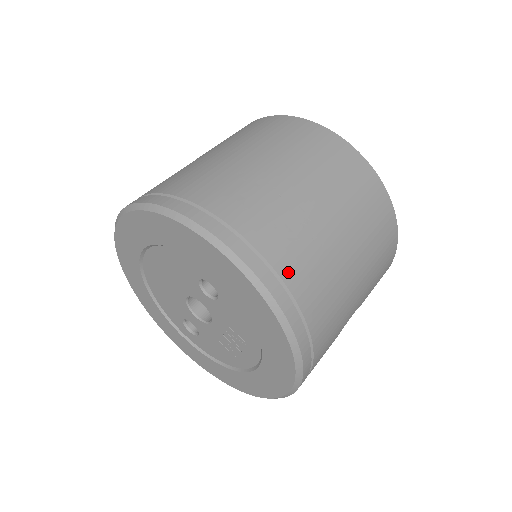
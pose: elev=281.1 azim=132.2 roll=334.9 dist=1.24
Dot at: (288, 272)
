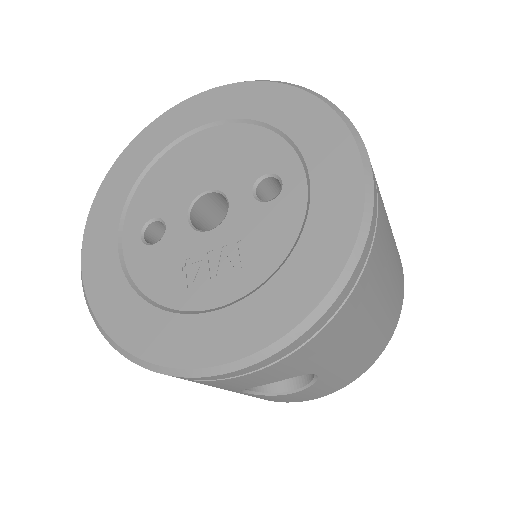
Dot at: (379, 228)
